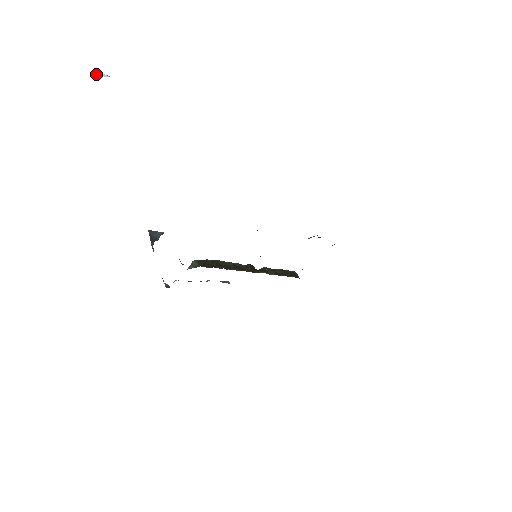
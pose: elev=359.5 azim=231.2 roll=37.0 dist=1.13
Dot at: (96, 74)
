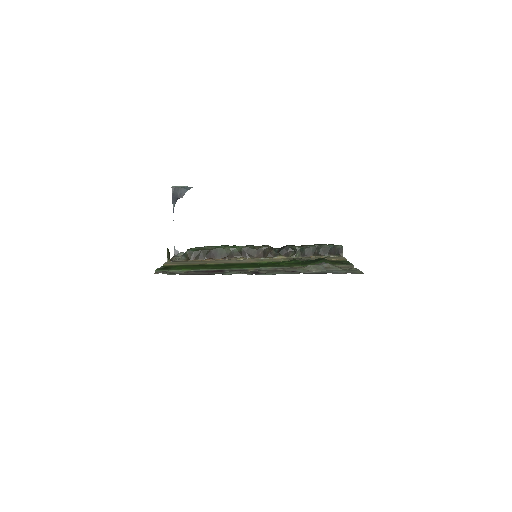
Dot at: out of frame
